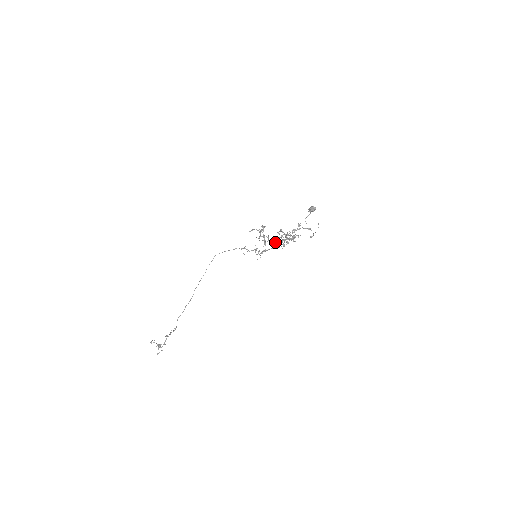
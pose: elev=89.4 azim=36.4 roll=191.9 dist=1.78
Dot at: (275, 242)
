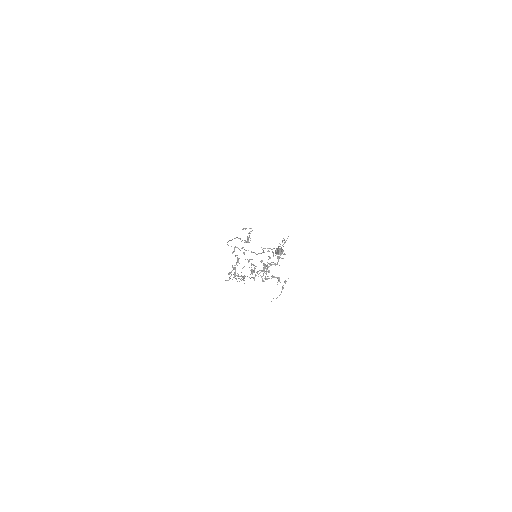
Dot at: occluded
